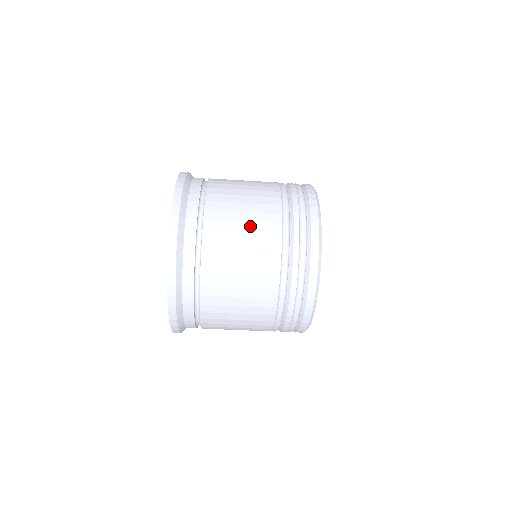
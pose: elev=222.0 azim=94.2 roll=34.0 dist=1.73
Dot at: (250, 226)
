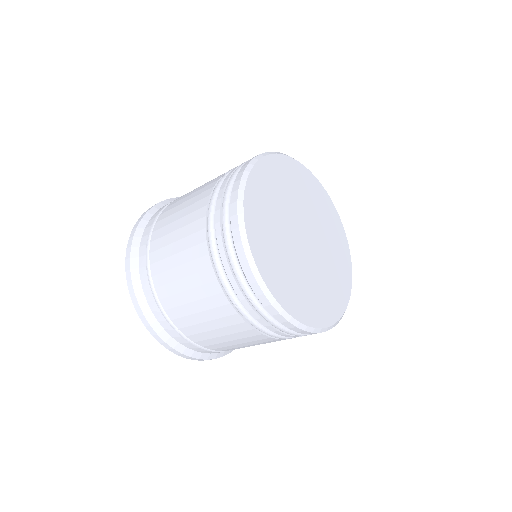
Dot at: (188, 202)
